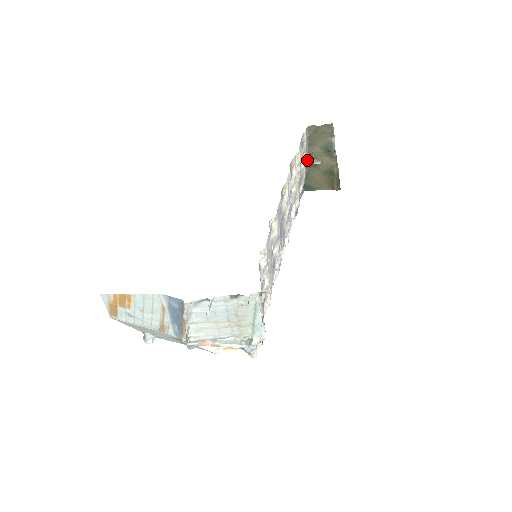
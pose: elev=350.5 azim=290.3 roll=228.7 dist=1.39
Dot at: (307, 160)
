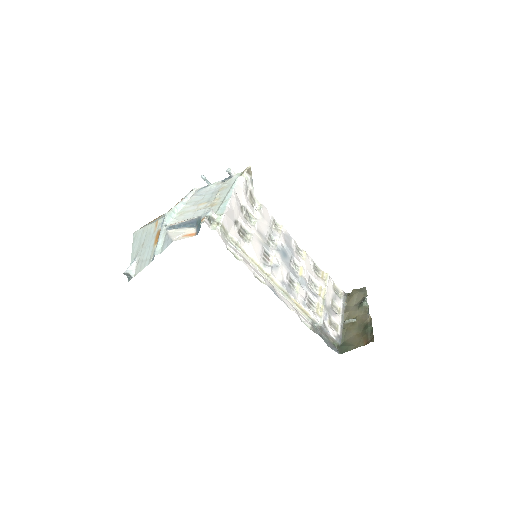
Dot at: (344, 322)
